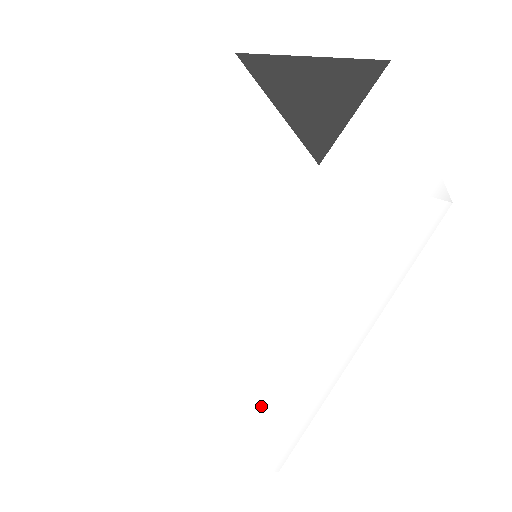
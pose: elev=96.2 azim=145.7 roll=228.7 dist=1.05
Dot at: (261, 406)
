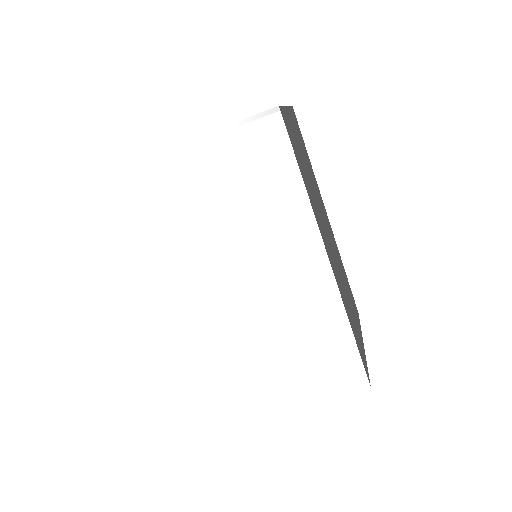
Dot at: (283, 365)
